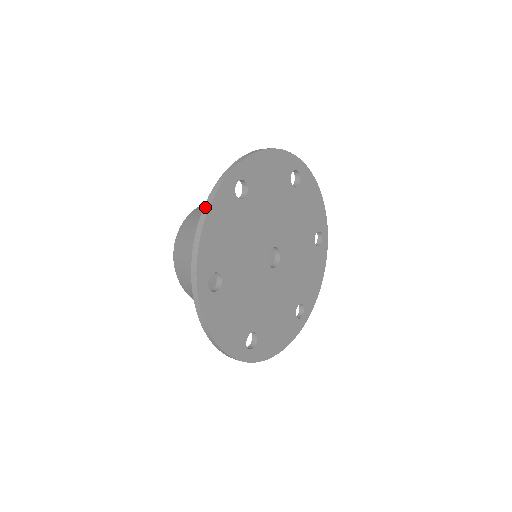
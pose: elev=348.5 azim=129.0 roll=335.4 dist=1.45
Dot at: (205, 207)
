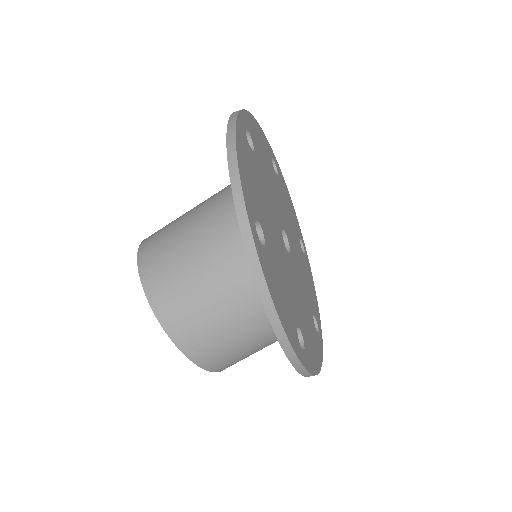
Dot at: occluded
